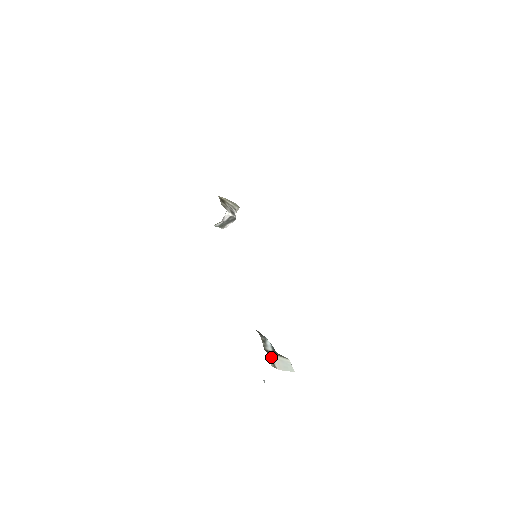
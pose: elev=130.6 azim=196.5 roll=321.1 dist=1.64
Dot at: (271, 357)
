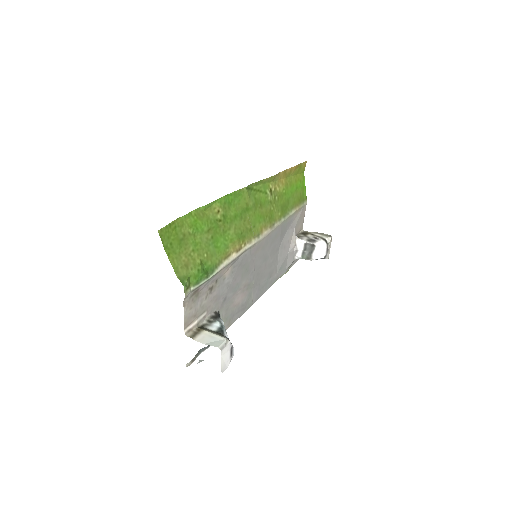
Dot at: (198, 331)
